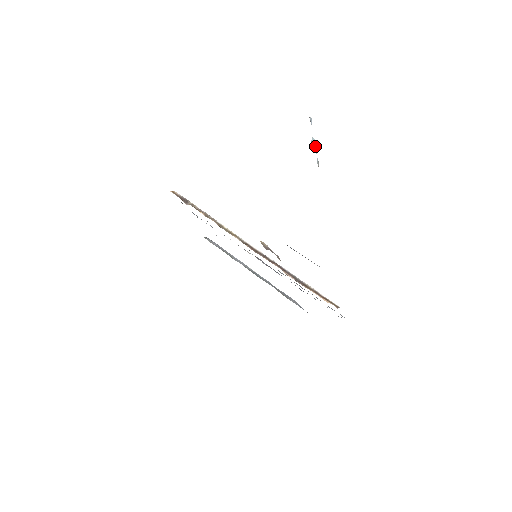
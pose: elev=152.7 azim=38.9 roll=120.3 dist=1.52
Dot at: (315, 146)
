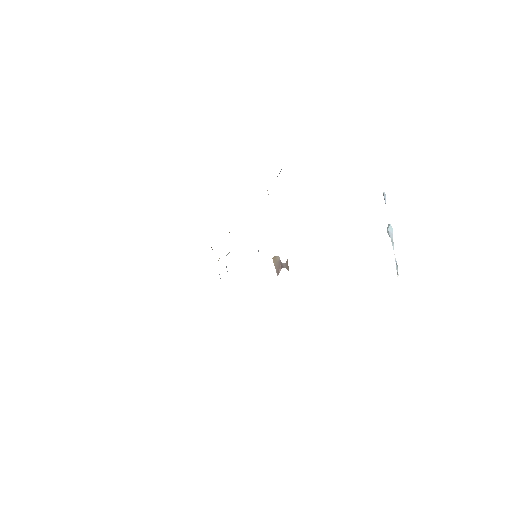
Dot at: (391, 236)
